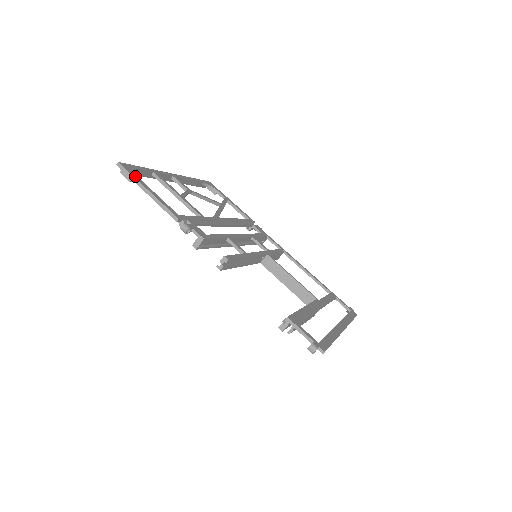
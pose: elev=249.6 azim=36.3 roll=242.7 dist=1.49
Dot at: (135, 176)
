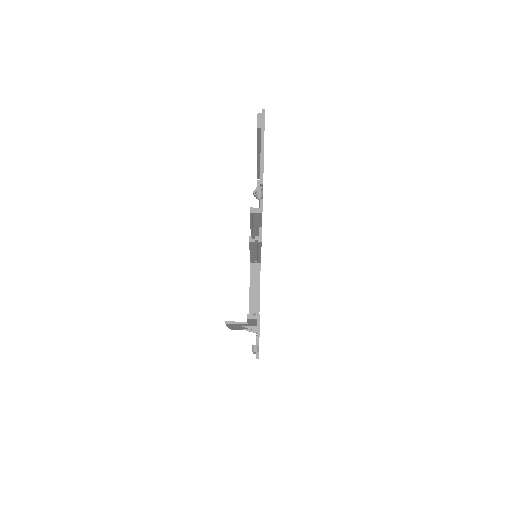
Dot at: occluded
